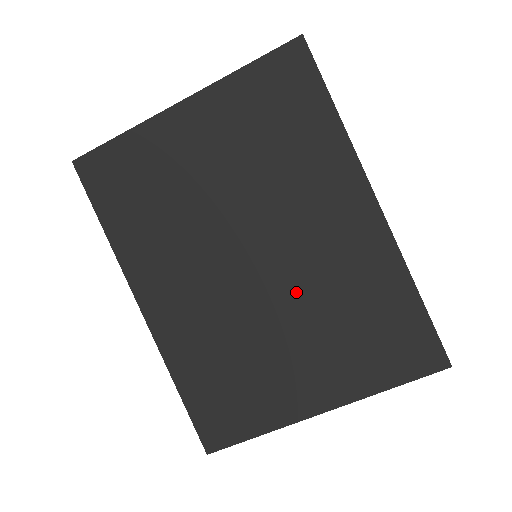
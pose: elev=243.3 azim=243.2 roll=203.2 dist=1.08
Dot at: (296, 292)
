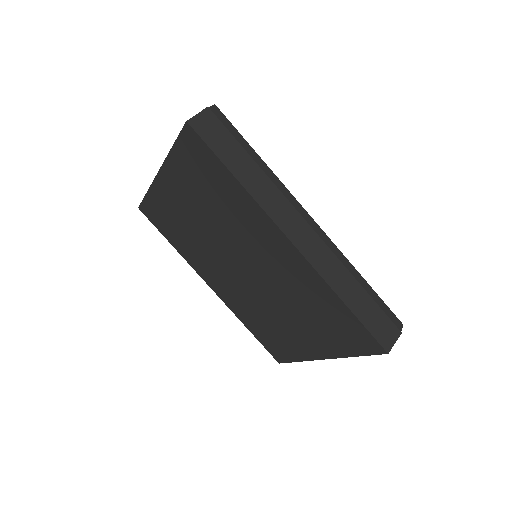
Dot at: (275, 292)
